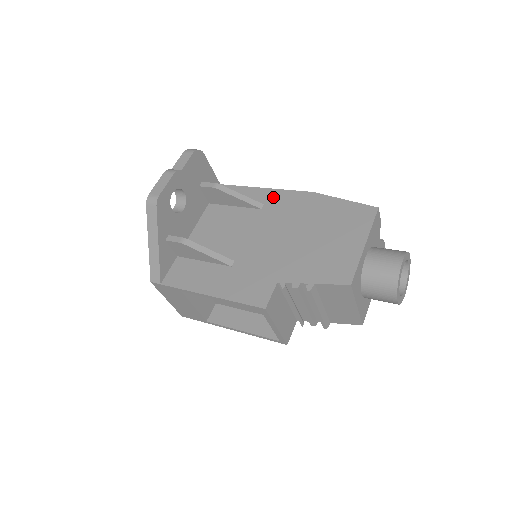
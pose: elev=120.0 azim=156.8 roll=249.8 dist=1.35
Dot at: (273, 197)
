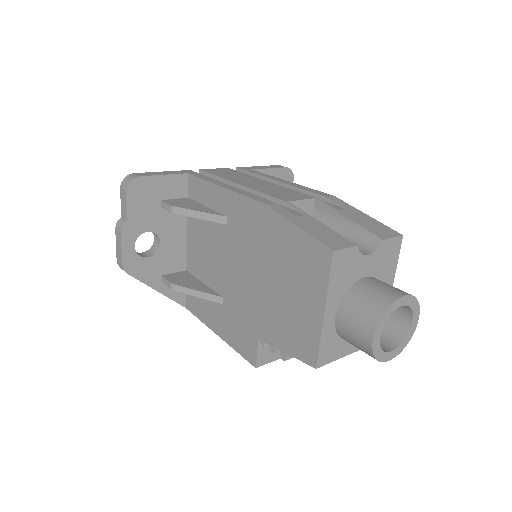
Dot at: (232, 206)
